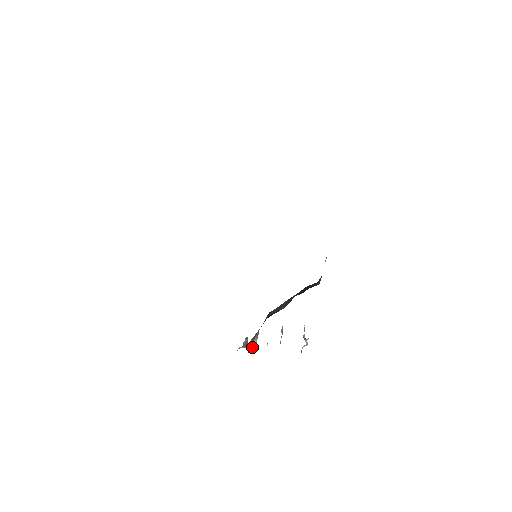
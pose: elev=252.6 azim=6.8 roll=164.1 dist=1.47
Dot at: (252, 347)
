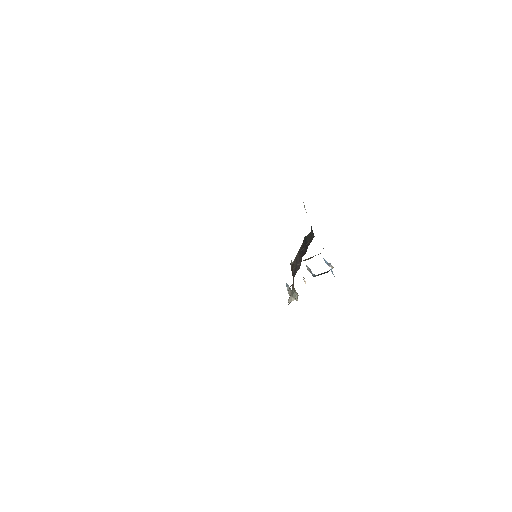
Dot at: (297, 297)
